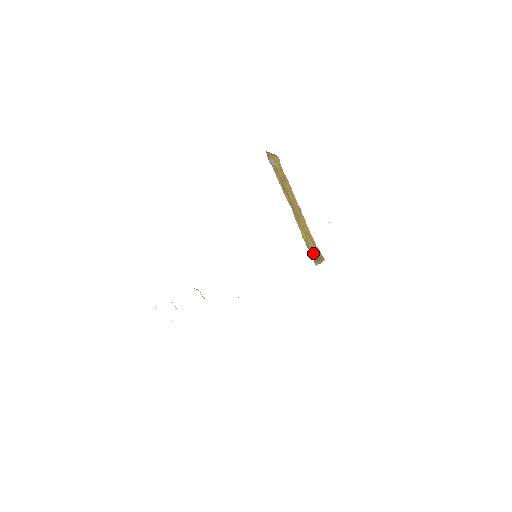
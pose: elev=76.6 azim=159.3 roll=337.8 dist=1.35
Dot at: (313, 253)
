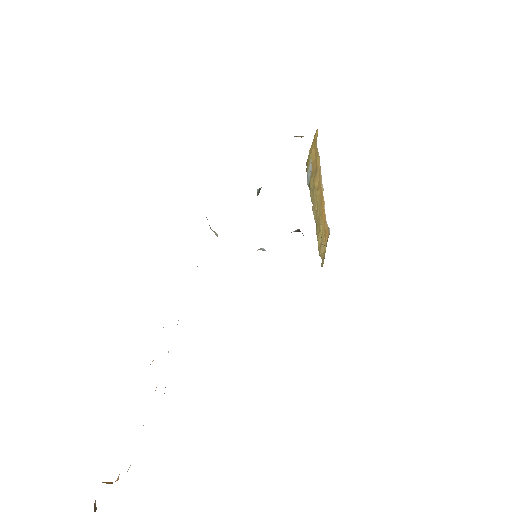
Dot at: (323, 253)
